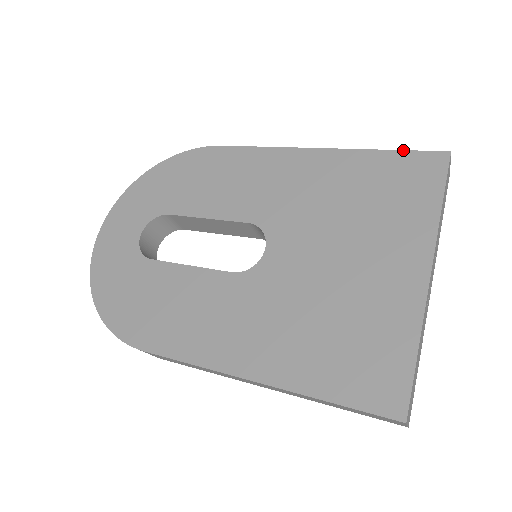
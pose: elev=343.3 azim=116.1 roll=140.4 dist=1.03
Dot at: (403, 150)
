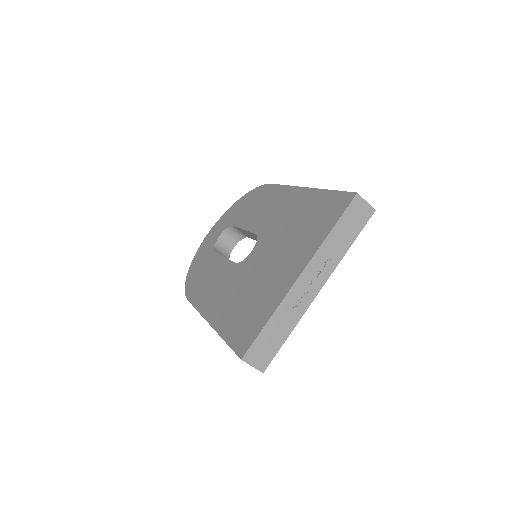
Dot at: occluded
